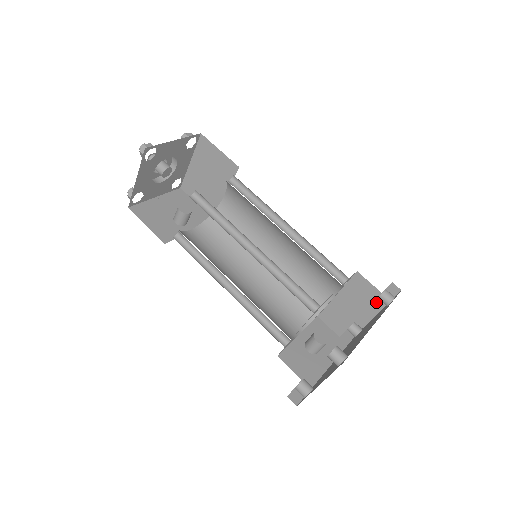
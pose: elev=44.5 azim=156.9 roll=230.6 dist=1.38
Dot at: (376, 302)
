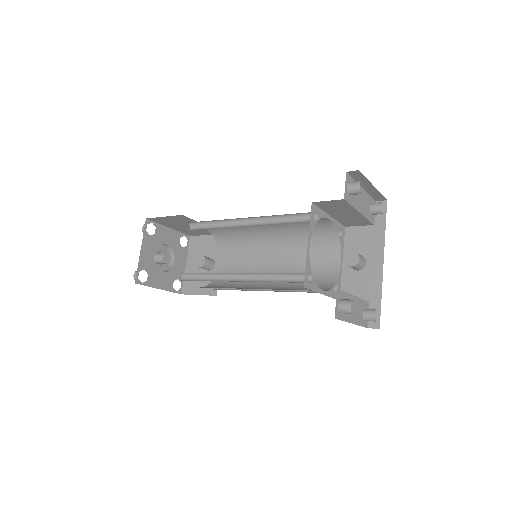
Dot at: (361, 184)
